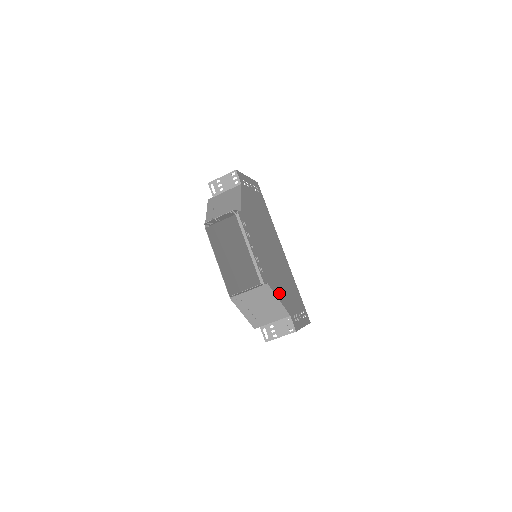
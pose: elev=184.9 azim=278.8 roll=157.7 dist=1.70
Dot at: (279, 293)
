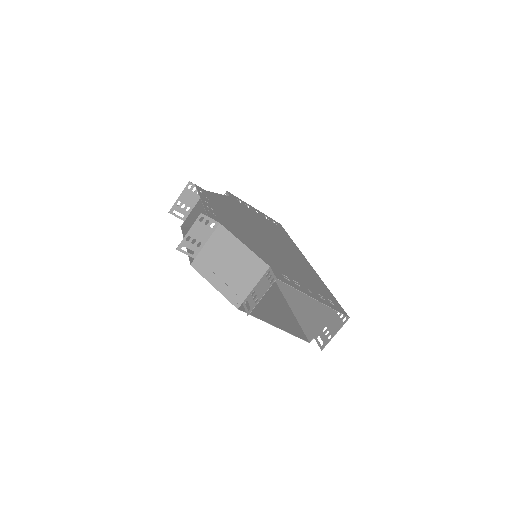
Dot at: (251, 246)
